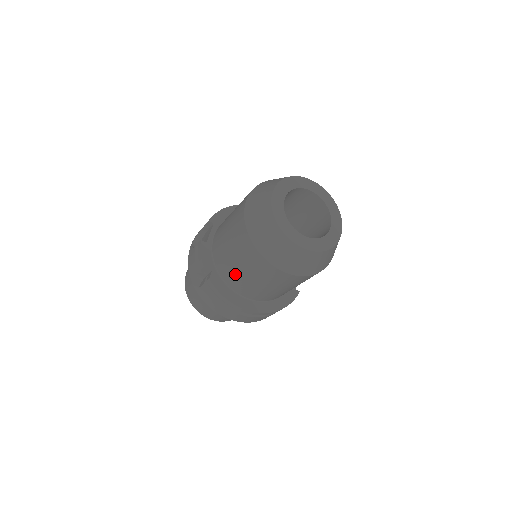
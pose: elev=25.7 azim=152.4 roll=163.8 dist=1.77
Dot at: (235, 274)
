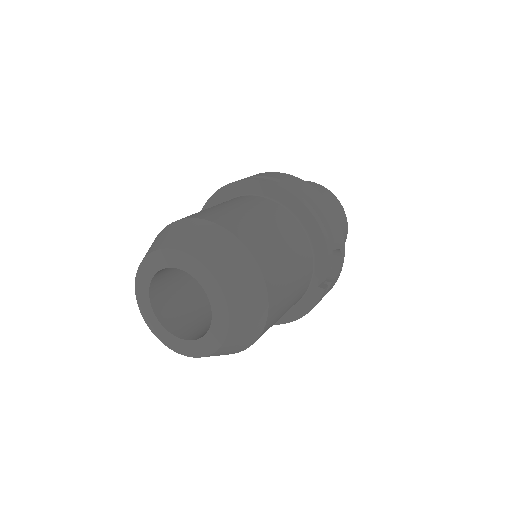
Dot at: occluded
